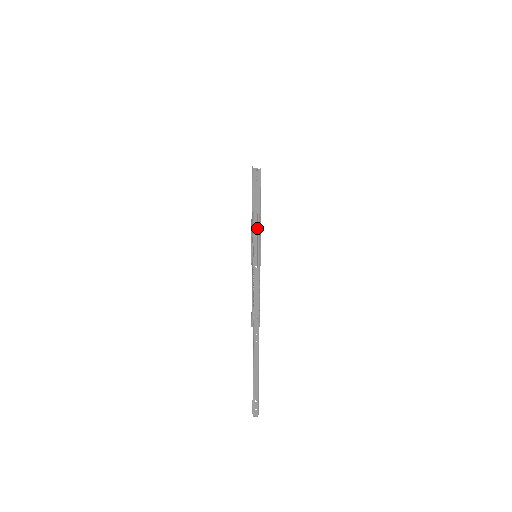
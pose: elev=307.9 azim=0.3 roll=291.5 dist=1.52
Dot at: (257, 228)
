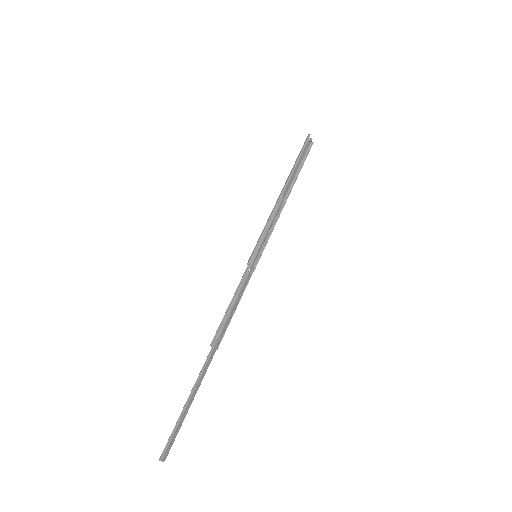
Dot at: (274, 220)
